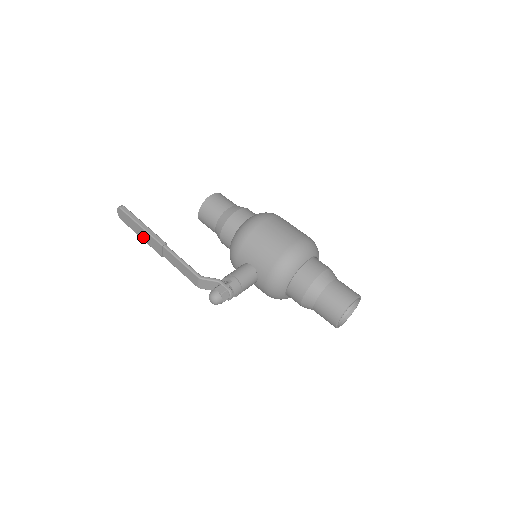
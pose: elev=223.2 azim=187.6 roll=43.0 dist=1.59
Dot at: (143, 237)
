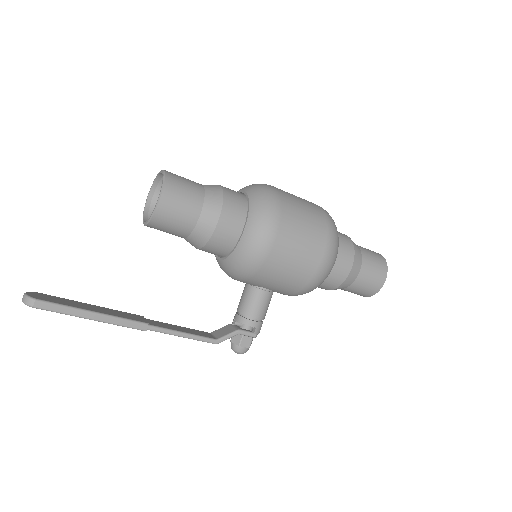
Dot at: occluded
